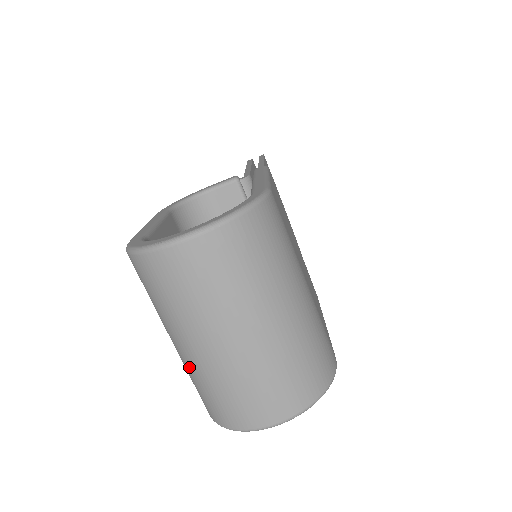
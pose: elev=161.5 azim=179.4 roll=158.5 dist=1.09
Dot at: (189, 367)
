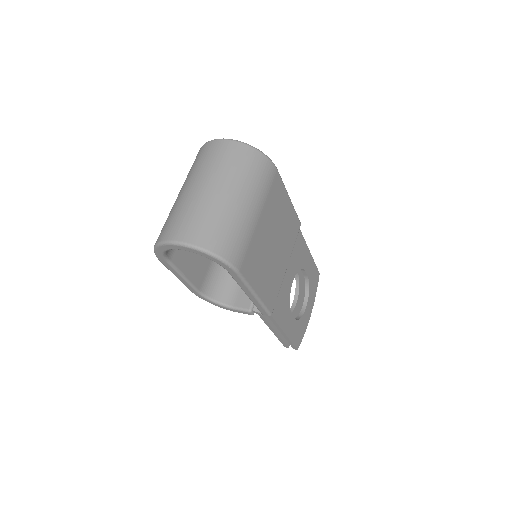
Dot at: occluded
